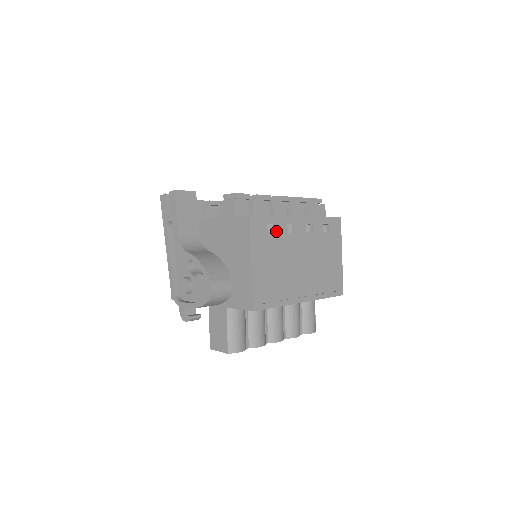
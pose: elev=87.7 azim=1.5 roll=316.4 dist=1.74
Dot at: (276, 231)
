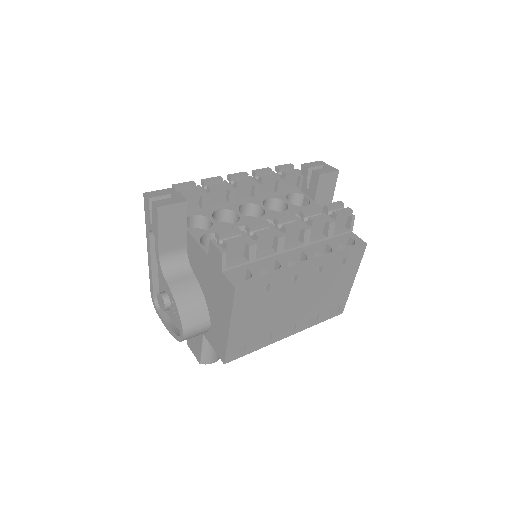
Dot at: (270, 289)
